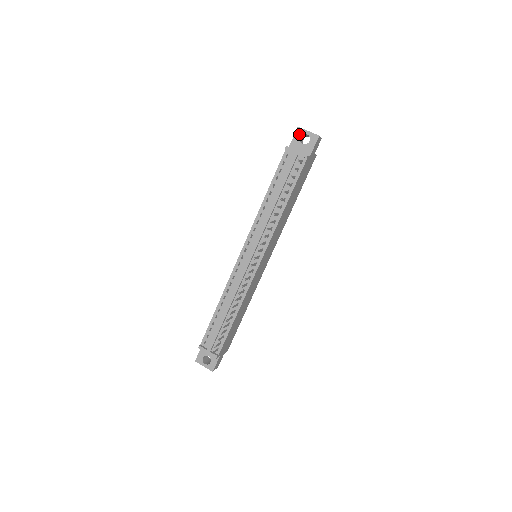
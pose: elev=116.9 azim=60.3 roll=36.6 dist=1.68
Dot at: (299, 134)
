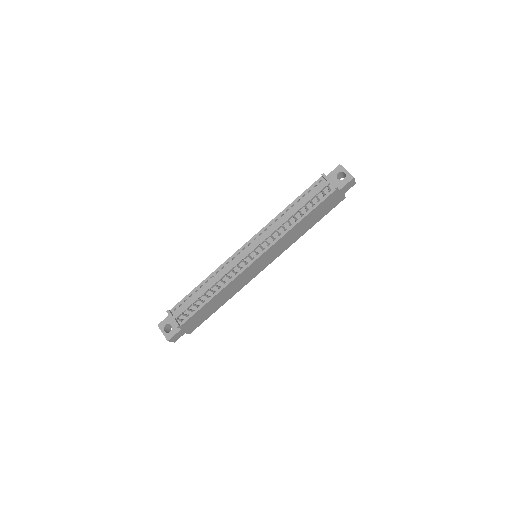
Dot at: (338, 170)
